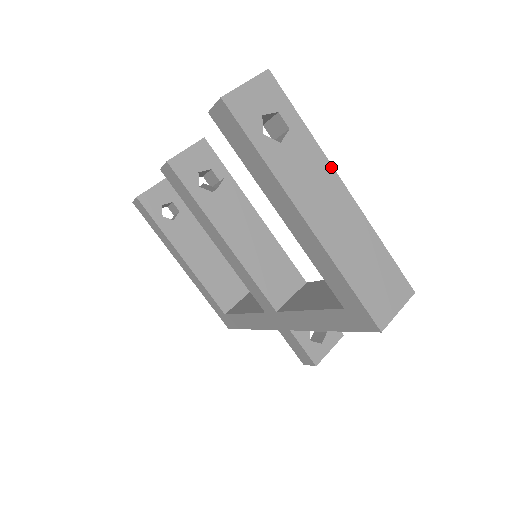
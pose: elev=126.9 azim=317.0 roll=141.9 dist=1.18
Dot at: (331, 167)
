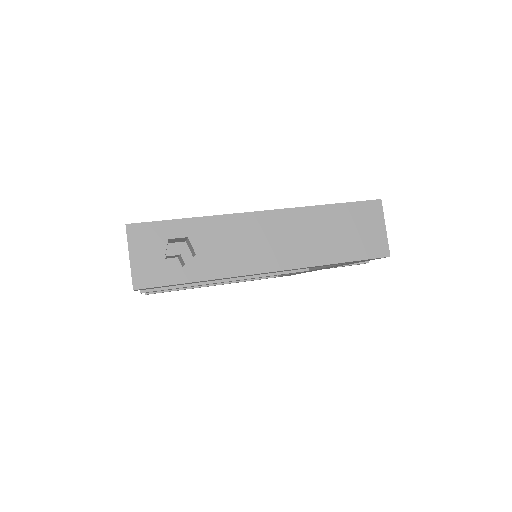
Dot at: (239, 215)
